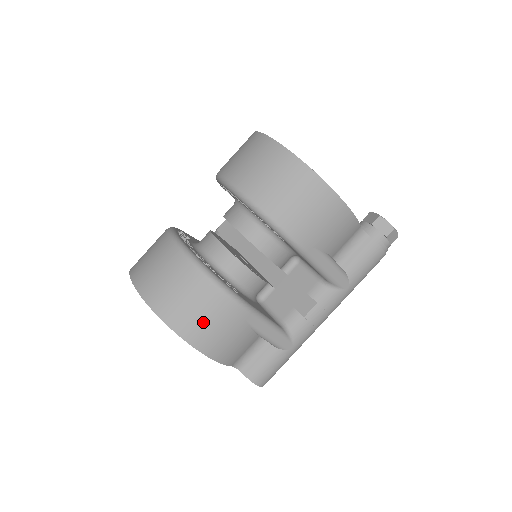
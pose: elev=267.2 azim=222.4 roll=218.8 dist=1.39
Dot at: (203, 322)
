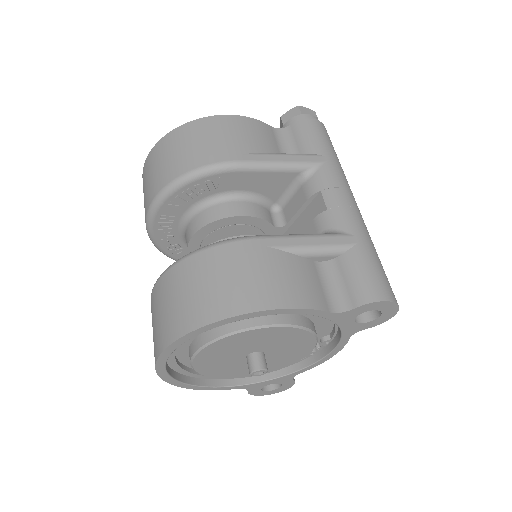
Dot at: (227, 285)
